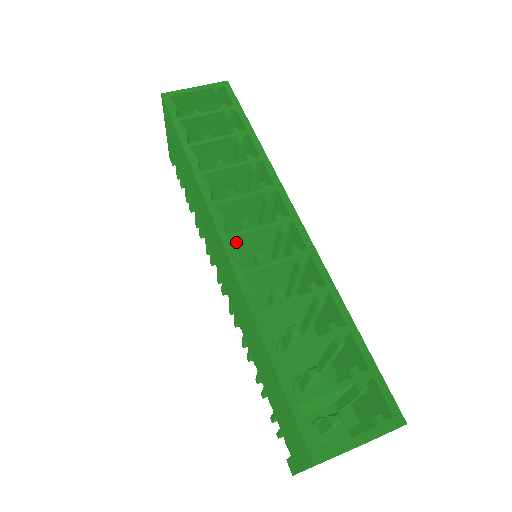
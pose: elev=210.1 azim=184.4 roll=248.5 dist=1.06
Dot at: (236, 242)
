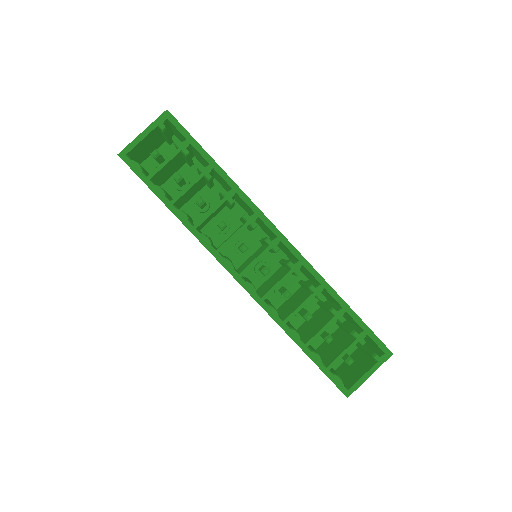
Dot at: occluded
